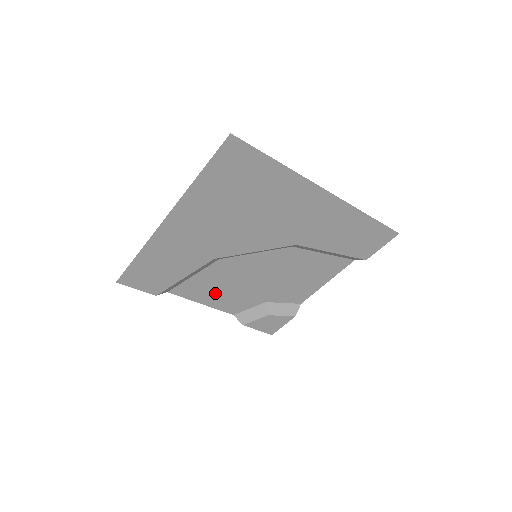
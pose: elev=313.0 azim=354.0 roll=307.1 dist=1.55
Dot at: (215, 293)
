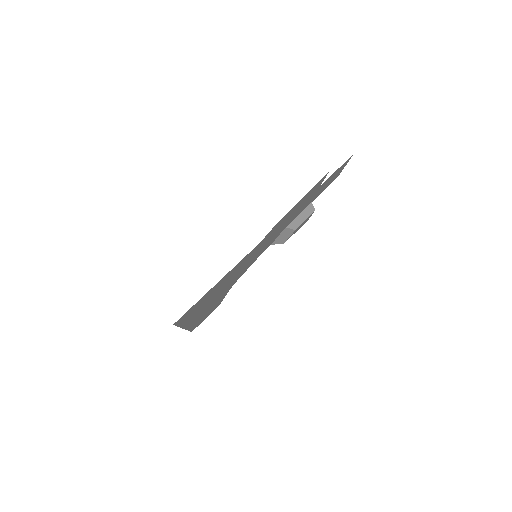
Dot at: occluded
